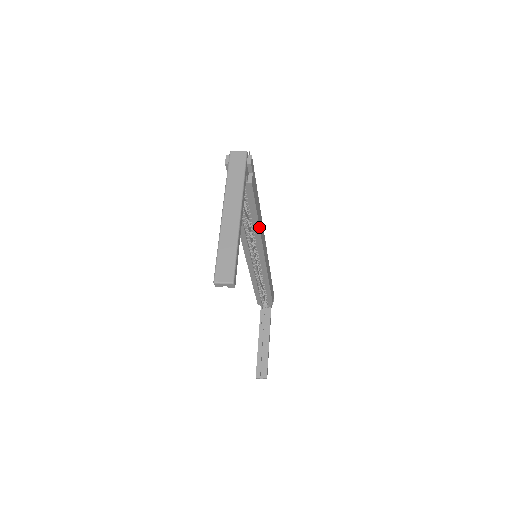
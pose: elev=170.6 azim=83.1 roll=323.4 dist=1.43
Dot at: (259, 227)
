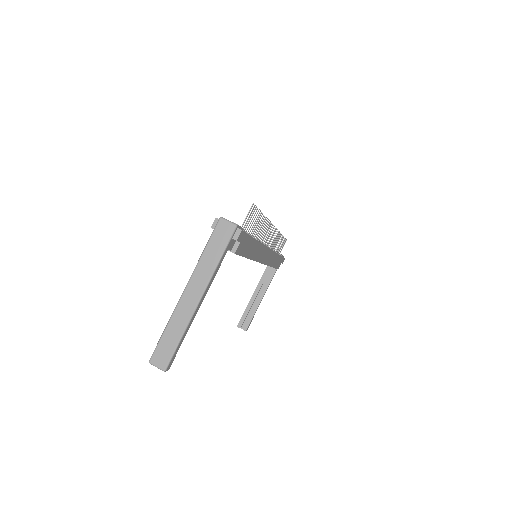
Dot at: (251, 259)
